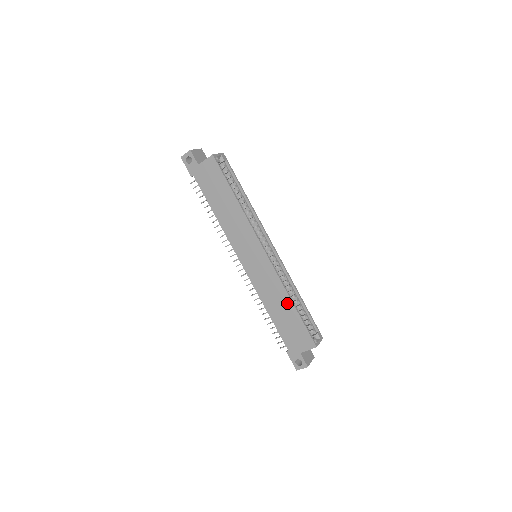
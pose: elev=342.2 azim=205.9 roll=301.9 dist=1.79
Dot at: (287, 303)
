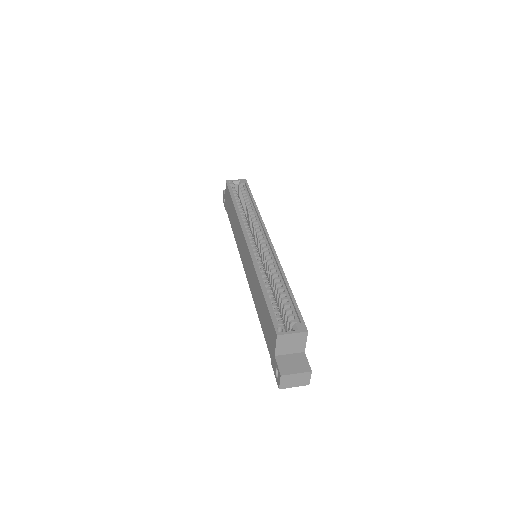
Dot at: (259, 289)
